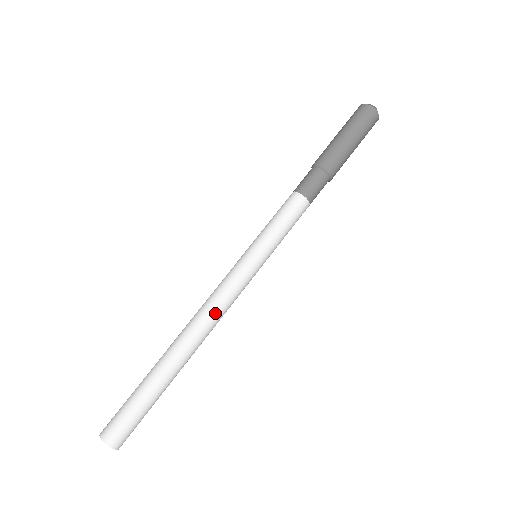
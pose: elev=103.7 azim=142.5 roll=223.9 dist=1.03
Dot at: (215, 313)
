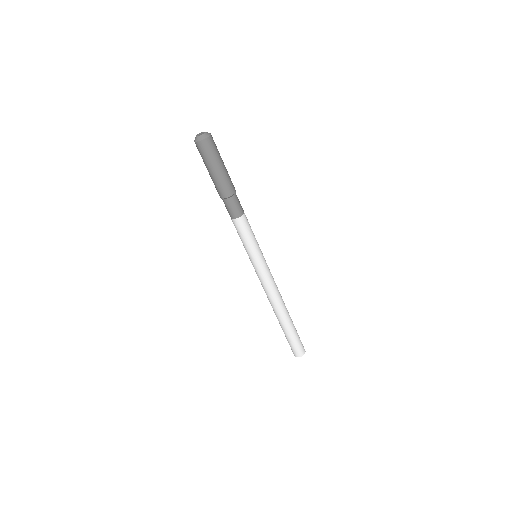
Dot at: (276, 291)
